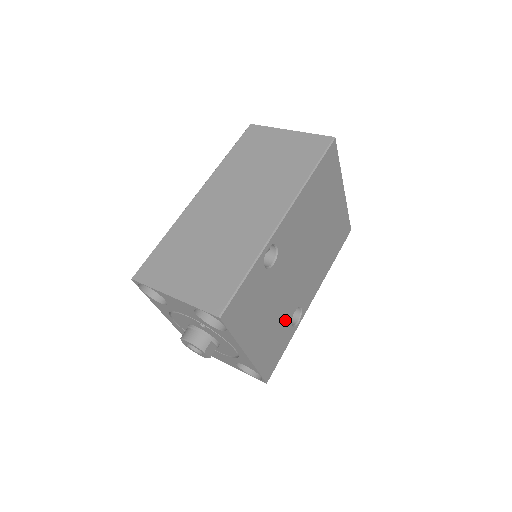
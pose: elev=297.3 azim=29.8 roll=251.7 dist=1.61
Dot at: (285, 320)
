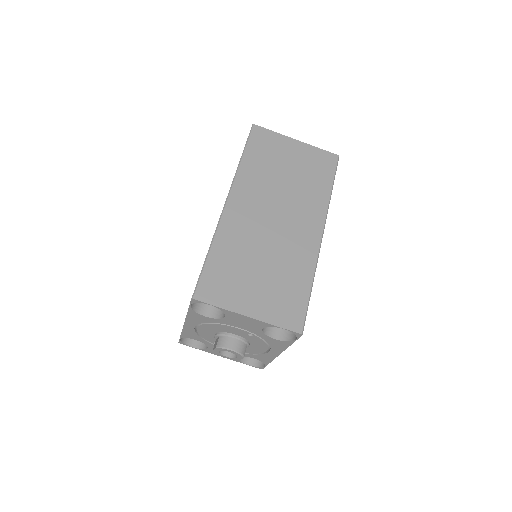
Dot at: occluded
